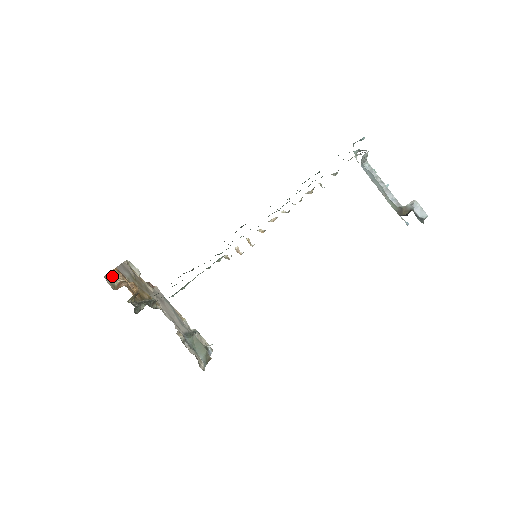
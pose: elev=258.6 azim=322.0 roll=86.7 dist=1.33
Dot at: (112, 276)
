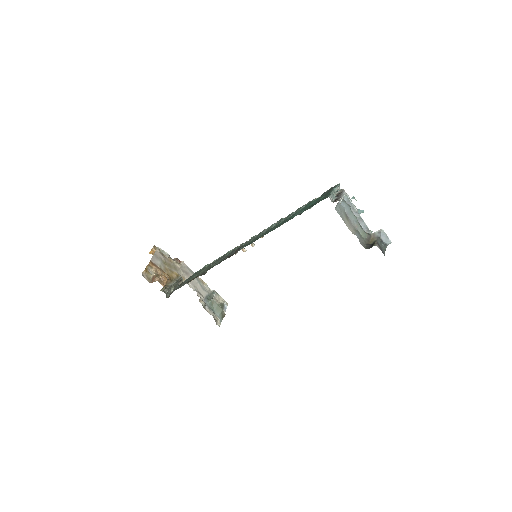
Dot at: (148, 270)
